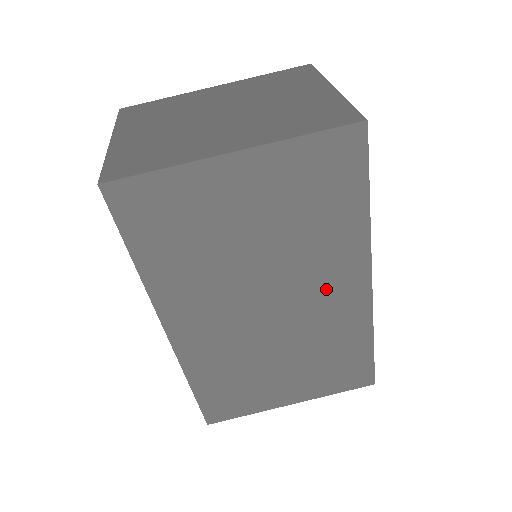
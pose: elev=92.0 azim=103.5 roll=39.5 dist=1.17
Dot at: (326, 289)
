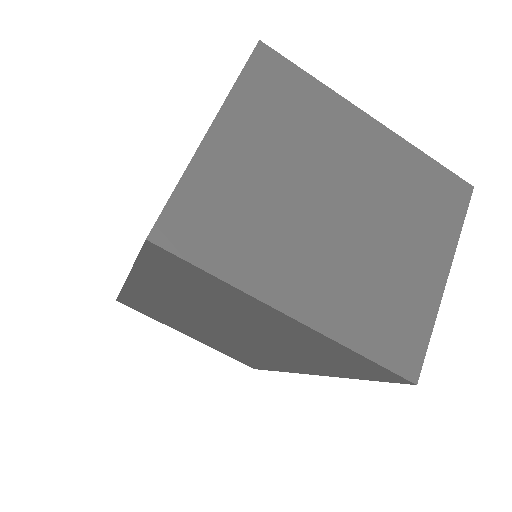
Dot at: (274, 355)
